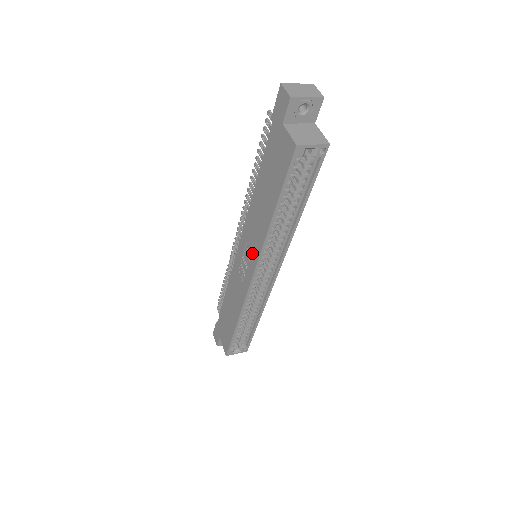
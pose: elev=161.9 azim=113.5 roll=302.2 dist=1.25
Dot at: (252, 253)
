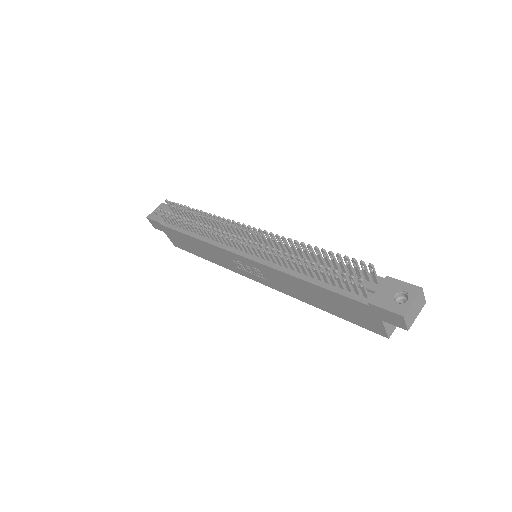
Dot at: (268, 281)
